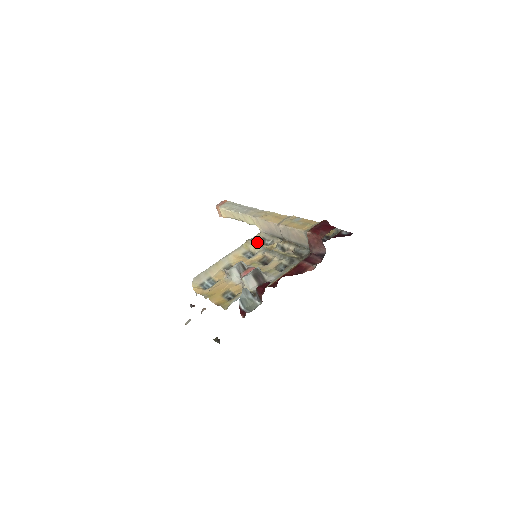
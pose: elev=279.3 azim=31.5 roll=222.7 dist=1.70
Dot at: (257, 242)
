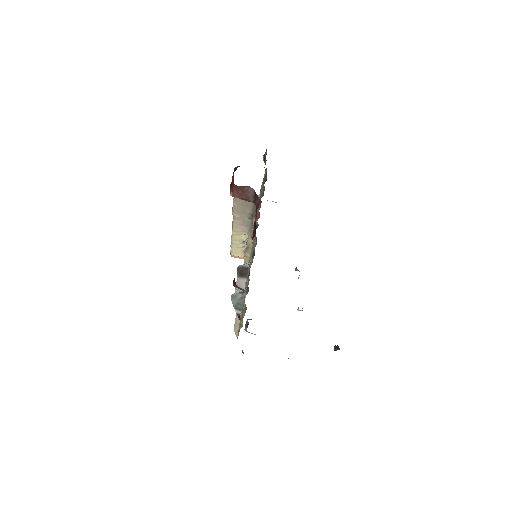
Dot at: occluded
